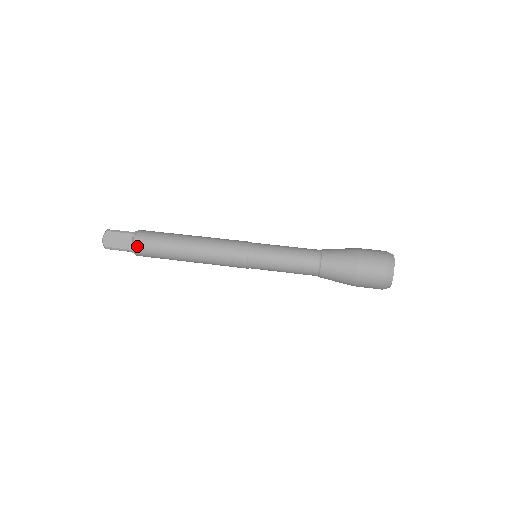
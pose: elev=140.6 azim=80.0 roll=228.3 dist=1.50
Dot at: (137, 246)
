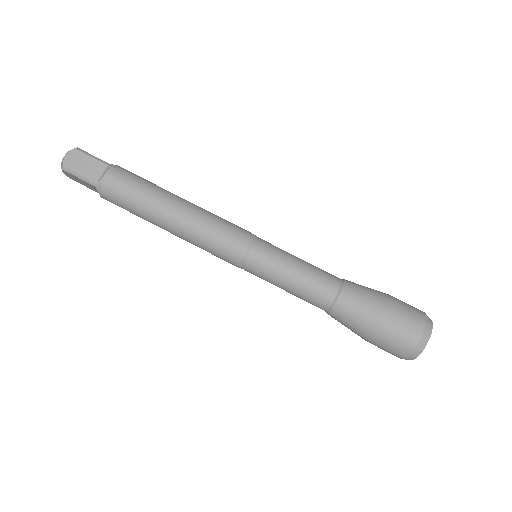
Dot at: (107, 200)
